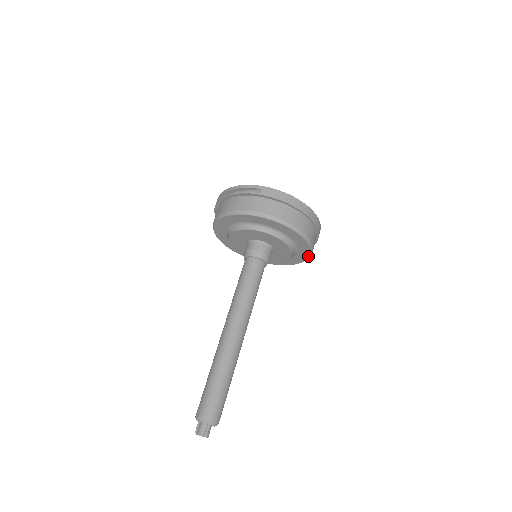
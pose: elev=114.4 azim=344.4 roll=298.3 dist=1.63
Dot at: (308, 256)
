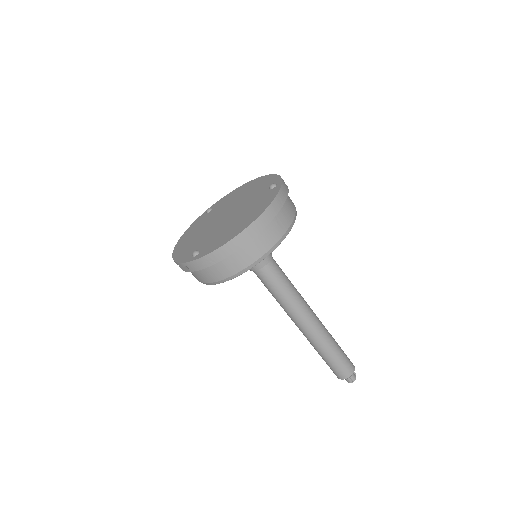
Dot at: (291, 227)
